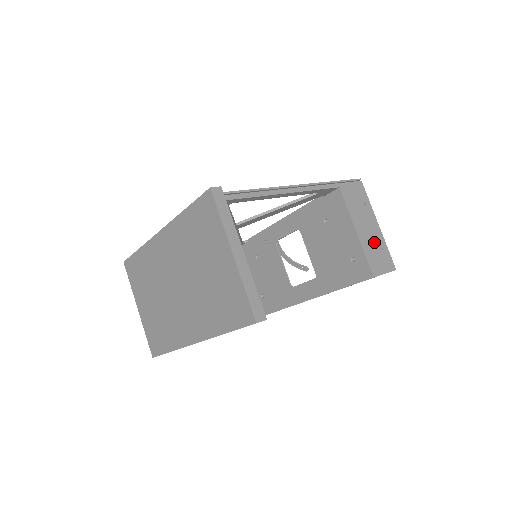
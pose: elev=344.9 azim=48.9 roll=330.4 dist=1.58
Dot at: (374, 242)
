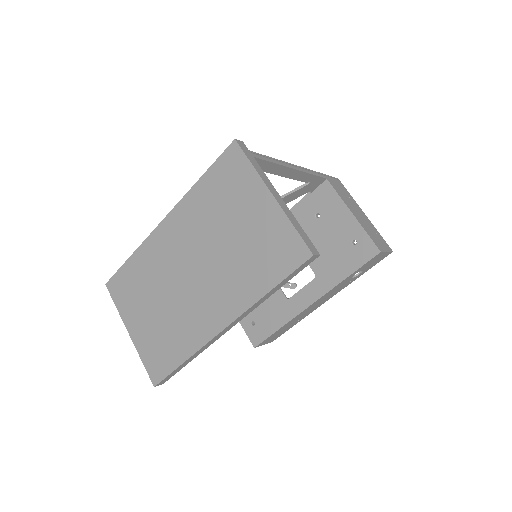
Dot at: (368, 226)
